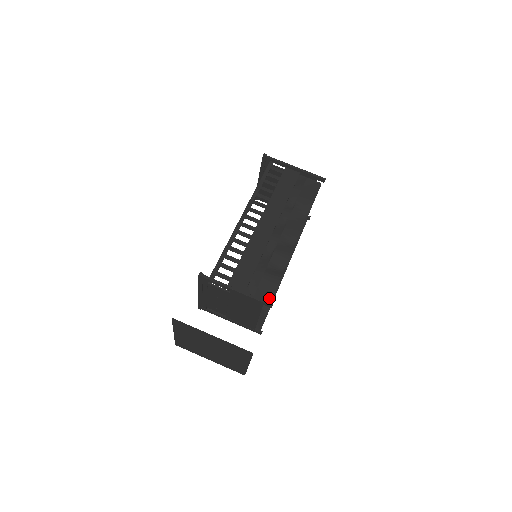
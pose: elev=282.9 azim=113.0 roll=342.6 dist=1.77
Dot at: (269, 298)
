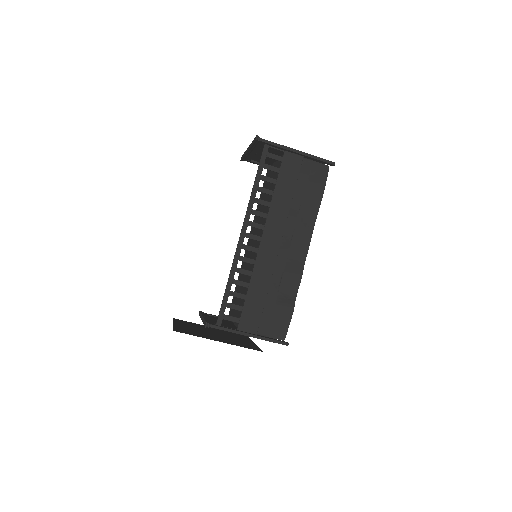
Dot at: (283, 333)
